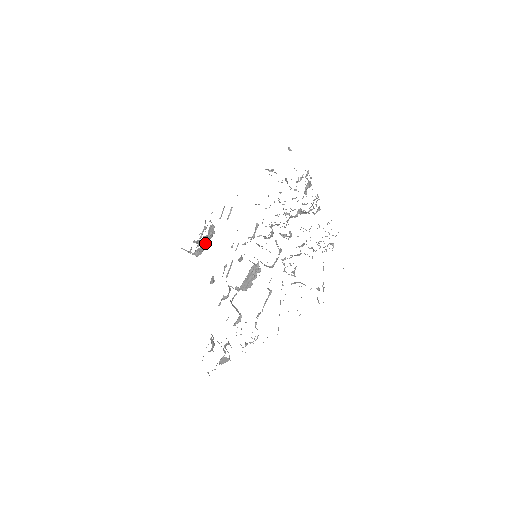
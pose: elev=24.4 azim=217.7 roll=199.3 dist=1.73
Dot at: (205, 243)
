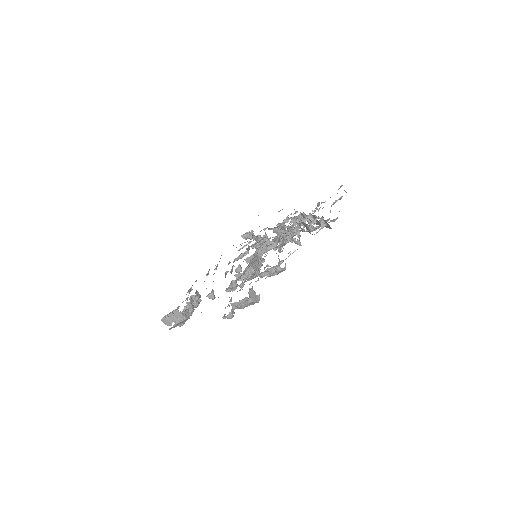
Dot at: occluded
